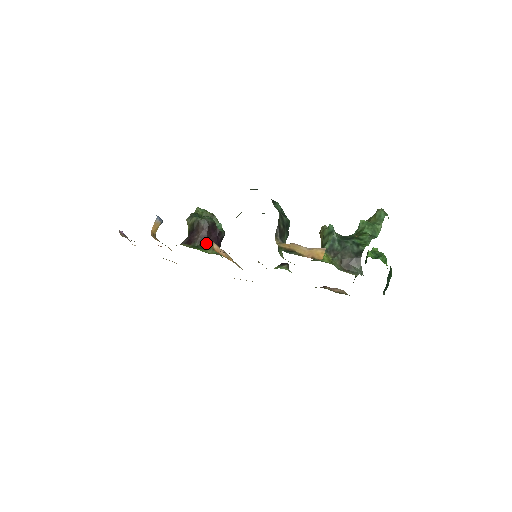
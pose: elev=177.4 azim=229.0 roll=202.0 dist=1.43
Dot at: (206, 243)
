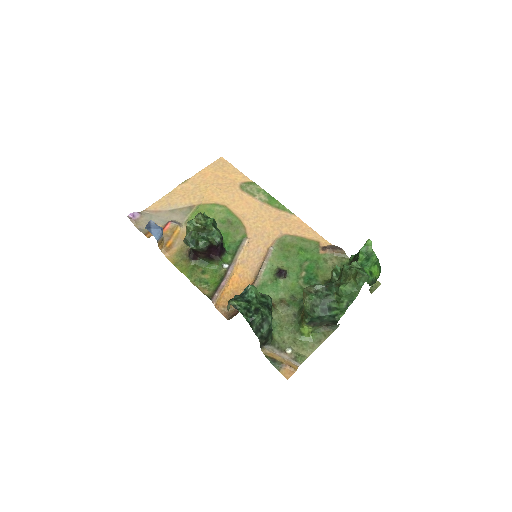
Dot at: (209, 258)
